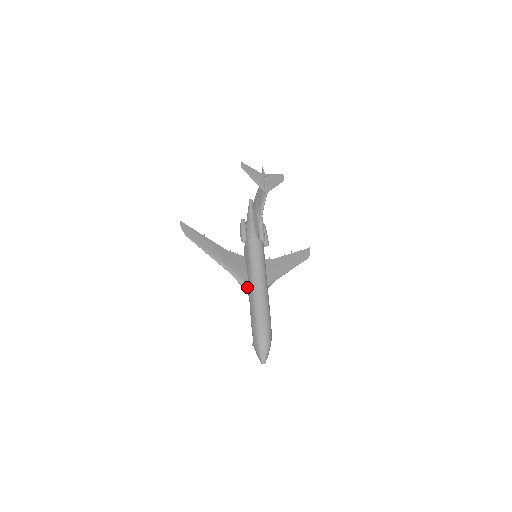
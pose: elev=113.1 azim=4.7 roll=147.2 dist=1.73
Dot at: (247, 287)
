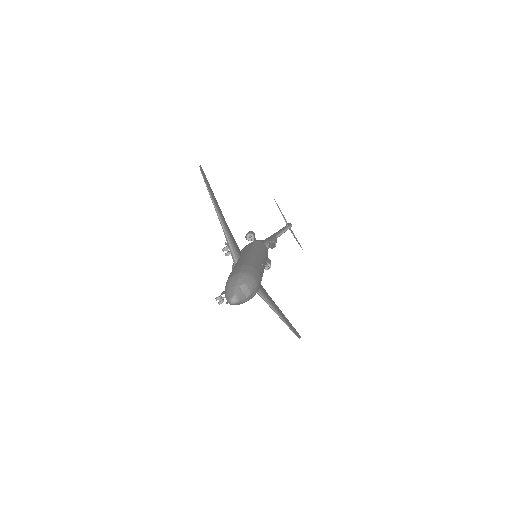
Dot at: (237, 257)
